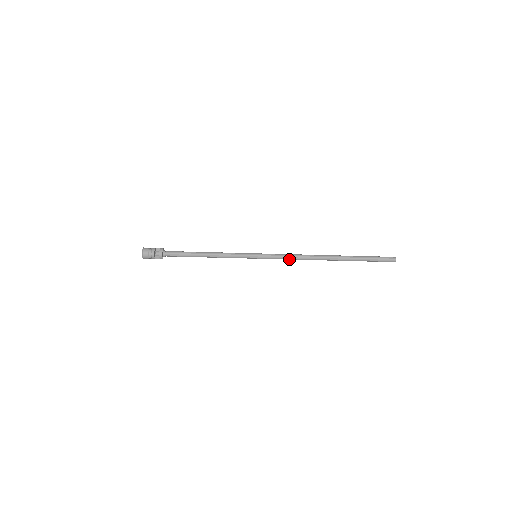
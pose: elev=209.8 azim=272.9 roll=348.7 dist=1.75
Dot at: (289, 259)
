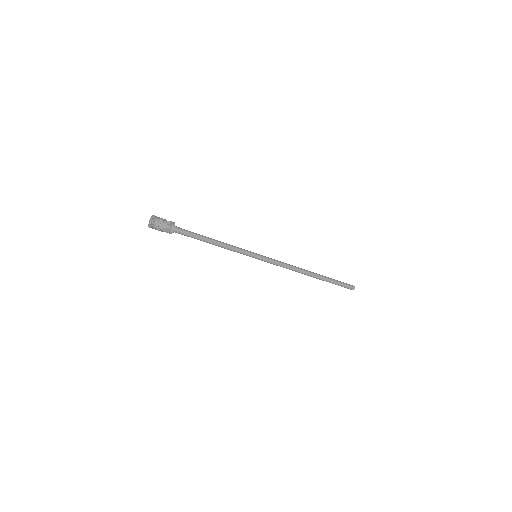
Dot at: occluded
